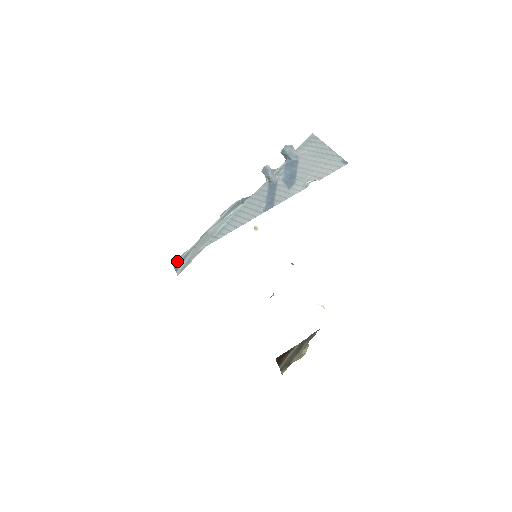
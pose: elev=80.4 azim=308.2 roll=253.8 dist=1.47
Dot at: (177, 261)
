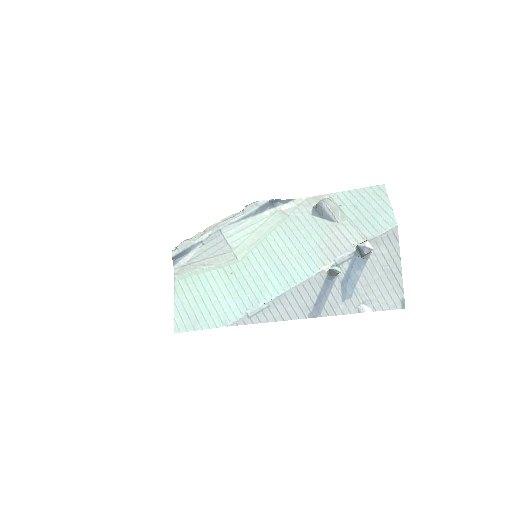
Dot at: (178, 252)
